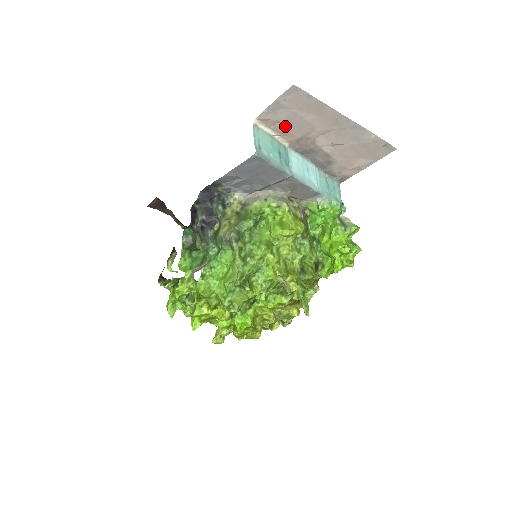
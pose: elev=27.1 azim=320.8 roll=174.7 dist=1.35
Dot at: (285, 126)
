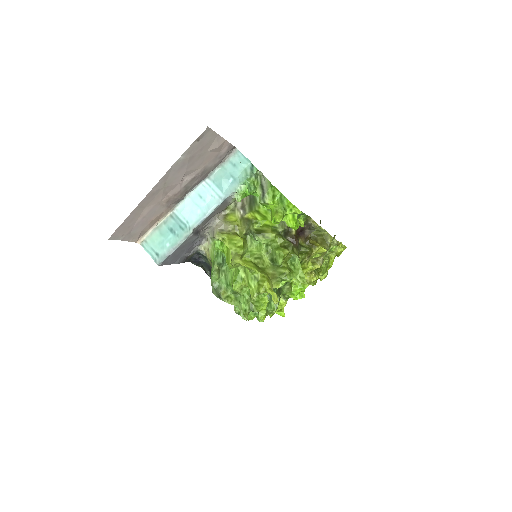
Dot at: (149, 223)
